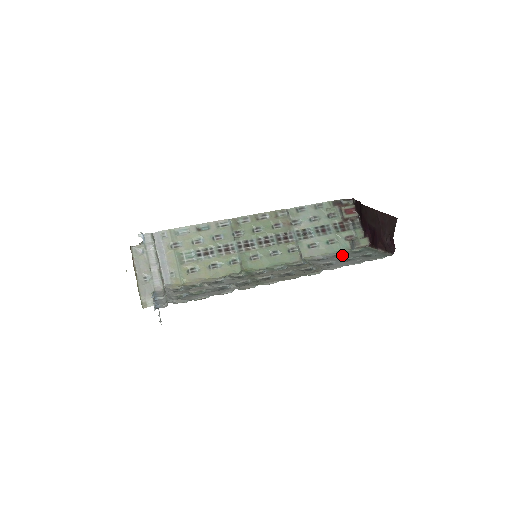
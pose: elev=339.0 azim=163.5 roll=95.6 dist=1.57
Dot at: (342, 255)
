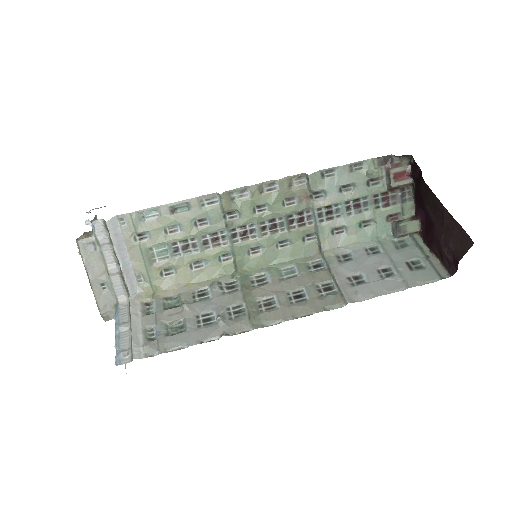
Dot at: (378, 252)
